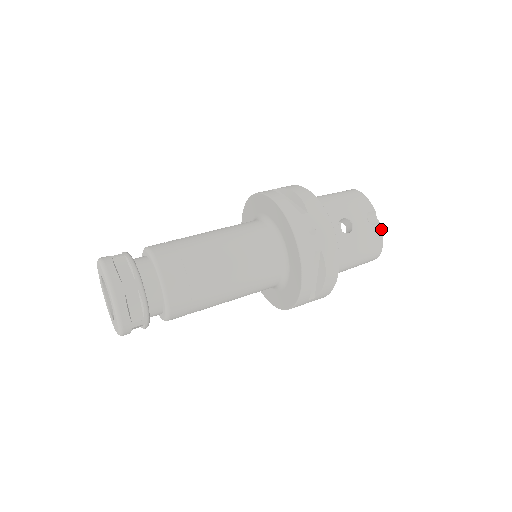
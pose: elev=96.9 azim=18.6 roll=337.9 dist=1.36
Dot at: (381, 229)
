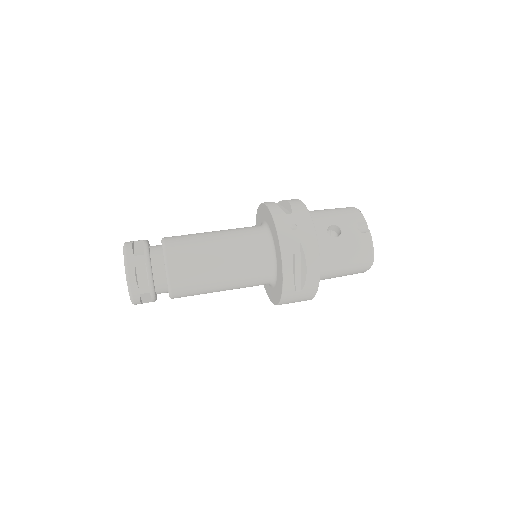
Dot at: (371, 237)
